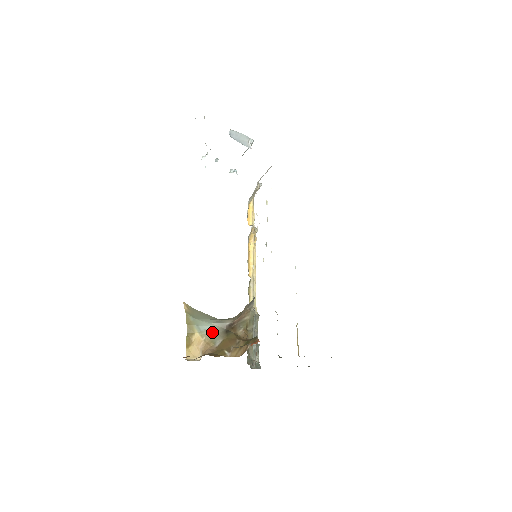
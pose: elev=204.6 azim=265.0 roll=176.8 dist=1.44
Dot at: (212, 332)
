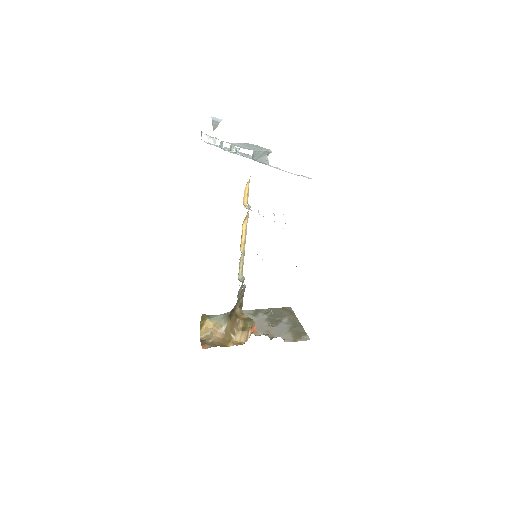
Dot at: (219, 318)
